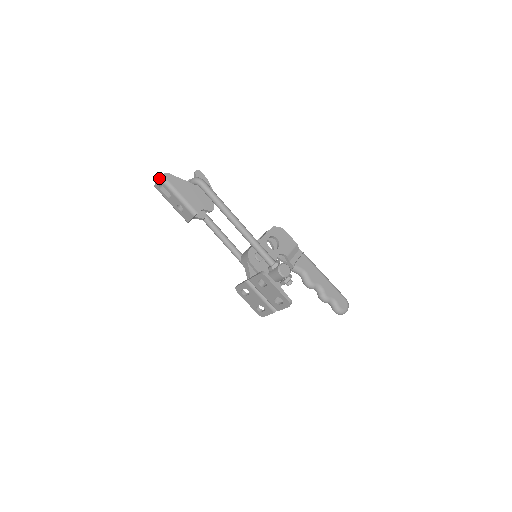
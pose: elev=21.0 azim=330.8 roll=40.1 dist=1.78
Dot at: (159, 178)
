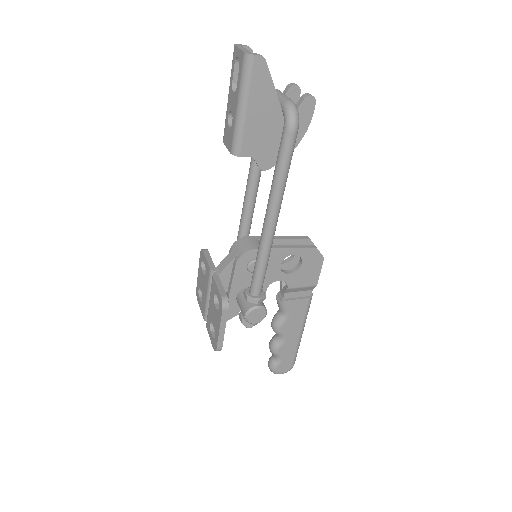
Dot at: (245, 52)
